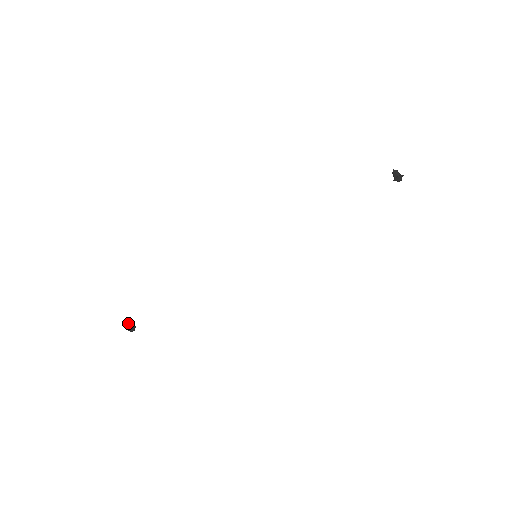
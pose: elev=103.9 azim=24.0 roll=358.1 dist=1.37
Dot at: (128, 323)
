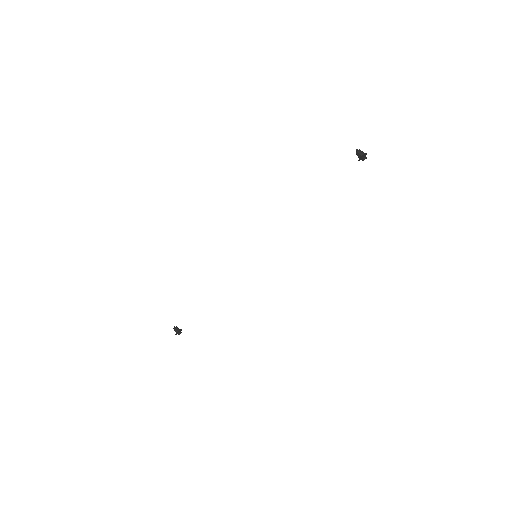
Dot at: (174, 329)
